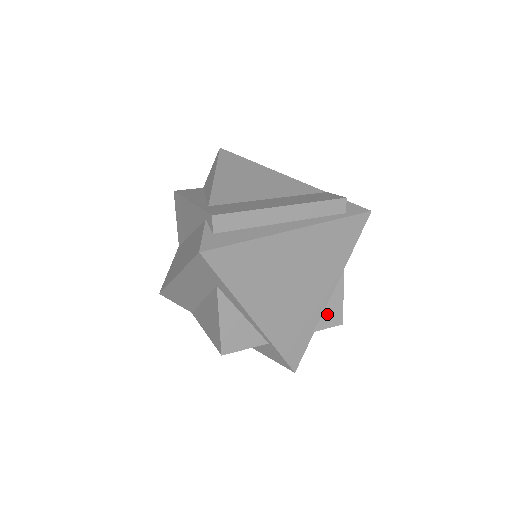
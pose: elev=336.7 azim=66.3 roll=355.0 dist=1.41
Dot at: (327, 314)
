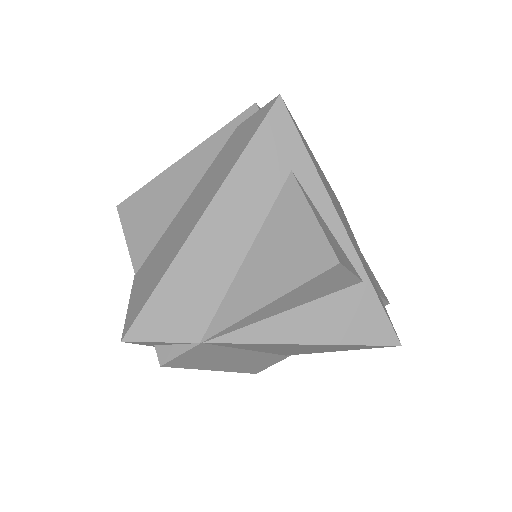
Dot at: (374, 282)
